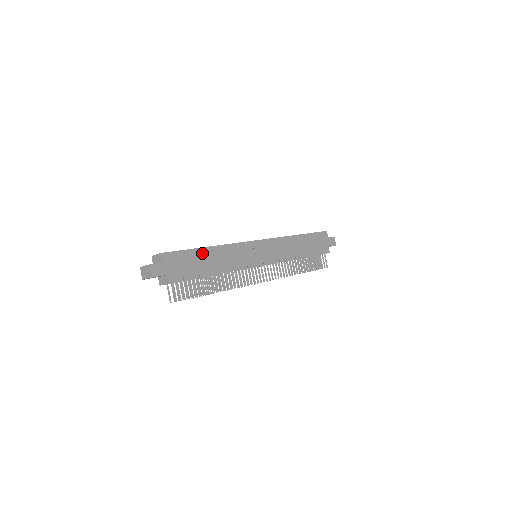
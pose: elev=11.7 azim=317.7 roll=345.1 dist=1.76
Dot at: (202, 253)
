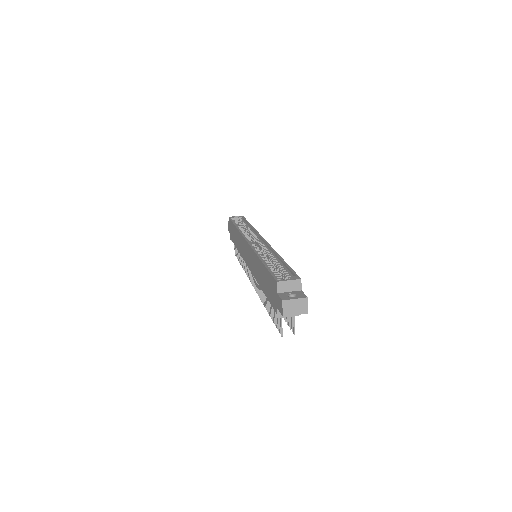
Dot at: occluded
